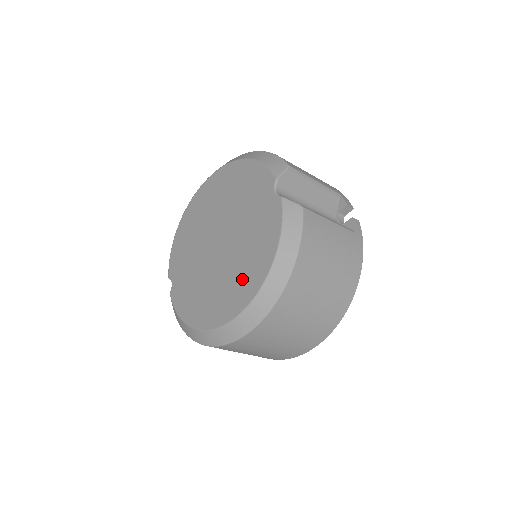
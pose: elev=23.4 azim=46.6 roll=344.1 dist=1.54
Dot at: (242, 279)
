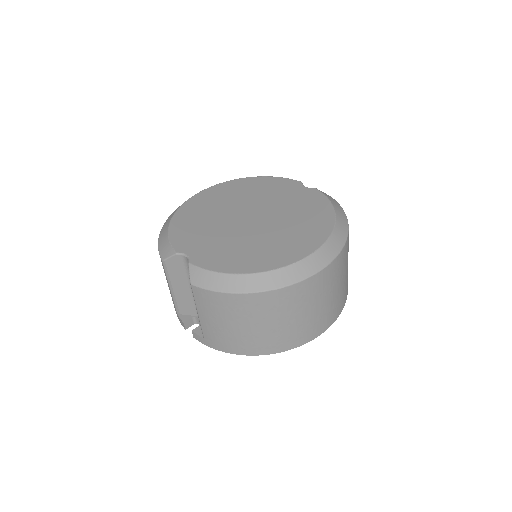
Dot at: (305, 230)
